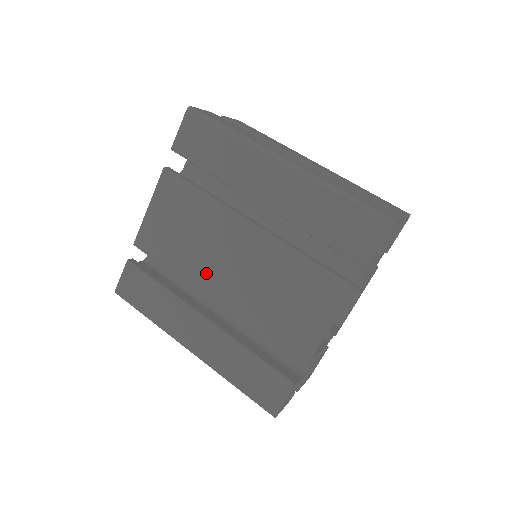
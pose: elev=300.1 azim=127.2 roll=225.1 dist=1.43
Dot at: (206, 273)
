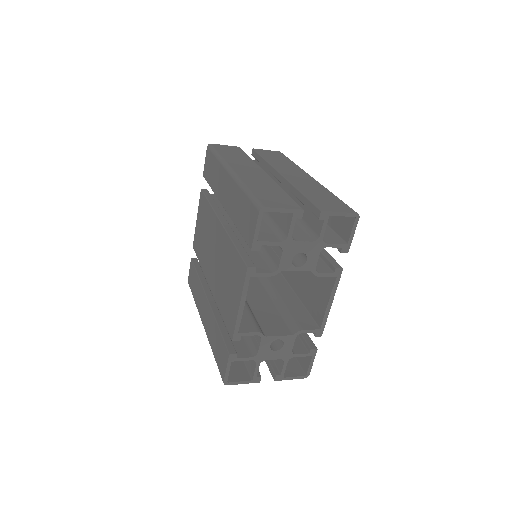
Dot at: (208, 264)
